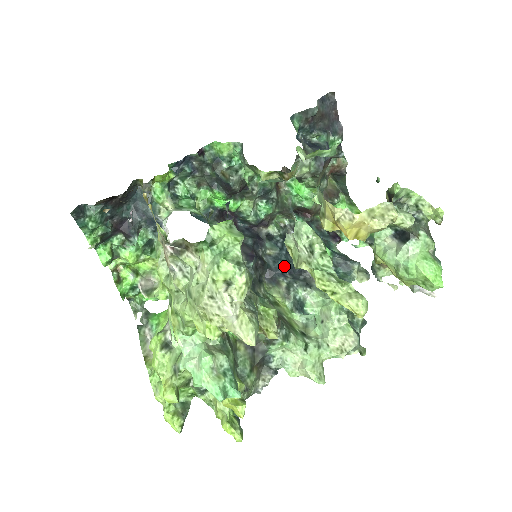
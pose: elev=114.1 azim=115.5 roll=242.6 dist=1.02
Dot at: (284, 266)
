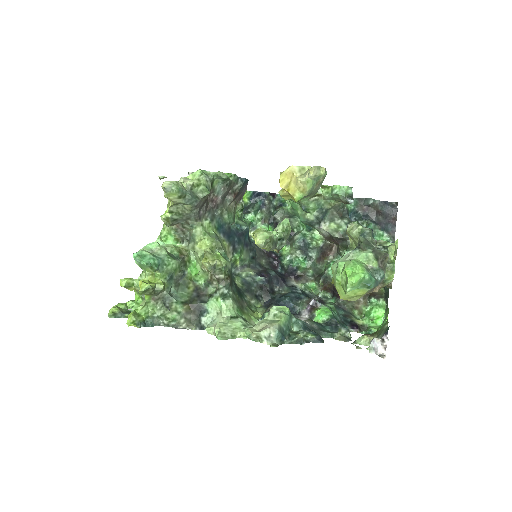
Dot at: (284, 300)
